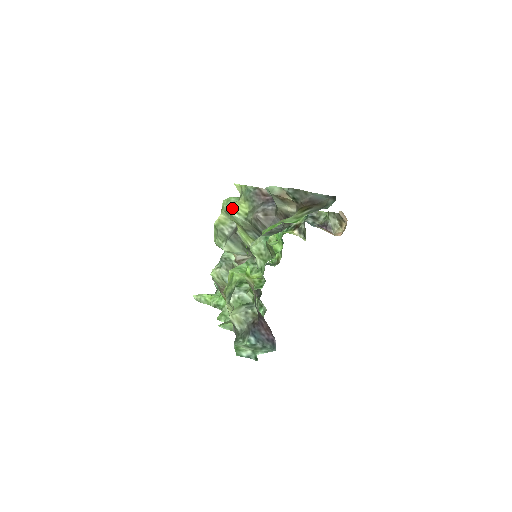
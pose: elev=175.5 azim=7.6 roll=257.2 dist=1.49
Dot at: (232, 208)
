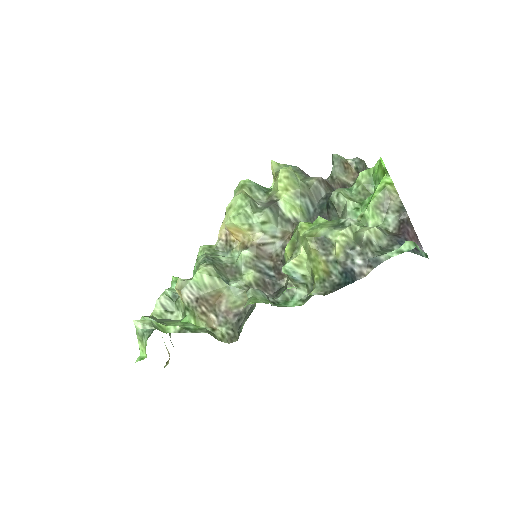
Dot at: occluded
